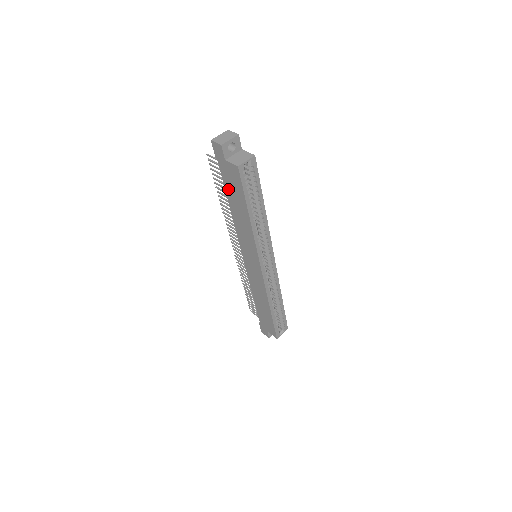
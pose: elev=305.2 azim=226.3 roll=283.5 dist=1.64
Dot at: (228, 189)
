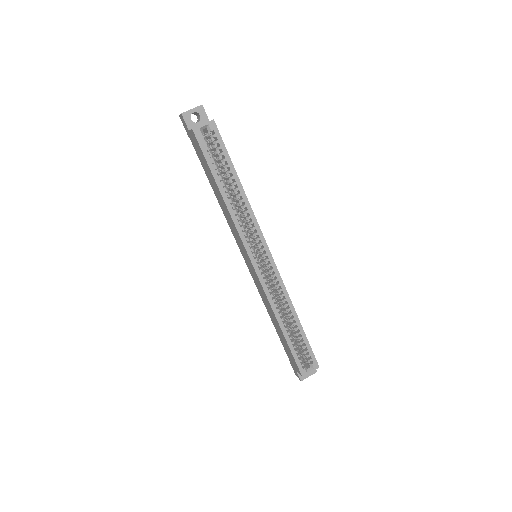
Dot at: (204, 168)
